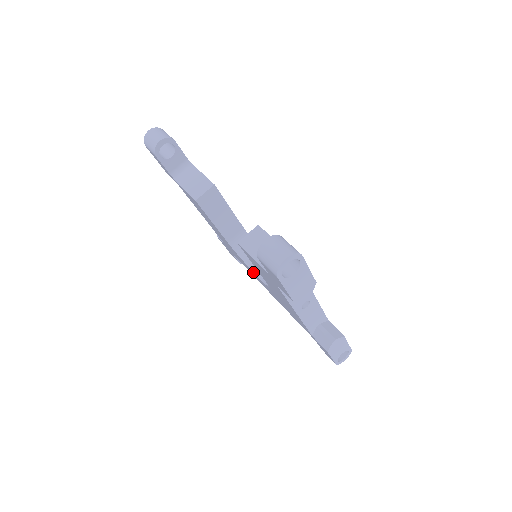
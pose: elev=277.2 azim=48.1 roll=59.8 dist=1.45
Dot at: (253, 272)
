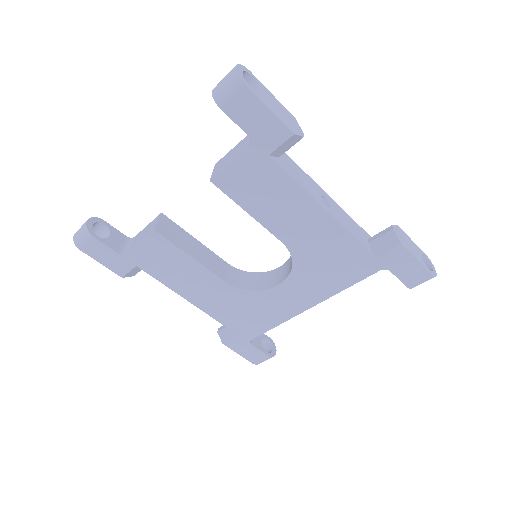
Dot at: (272, 288)
